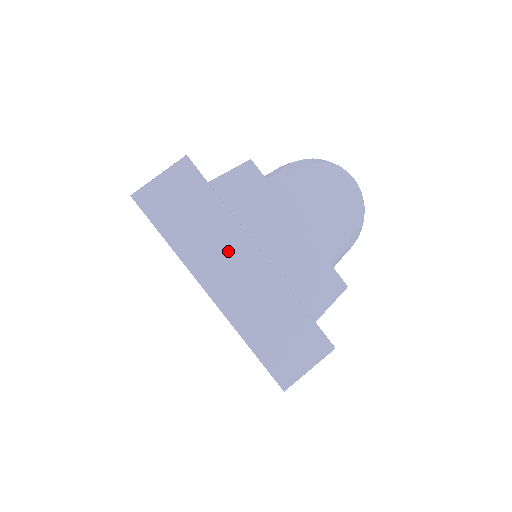
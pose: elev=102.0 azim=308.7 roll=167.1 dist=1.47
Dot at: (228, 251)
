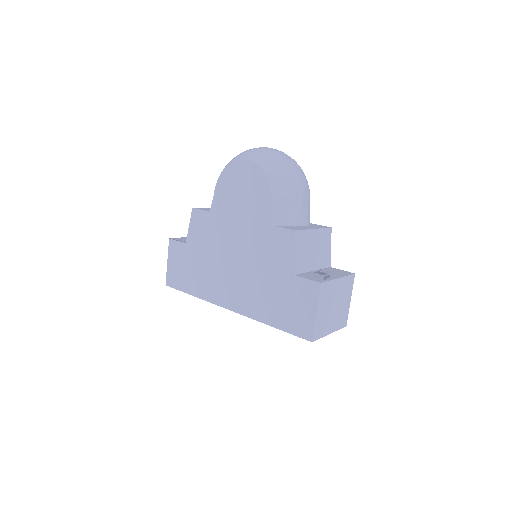
Dot at: (219, 274)
